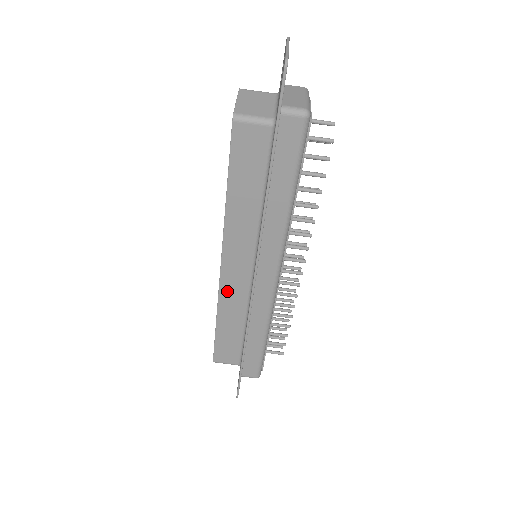
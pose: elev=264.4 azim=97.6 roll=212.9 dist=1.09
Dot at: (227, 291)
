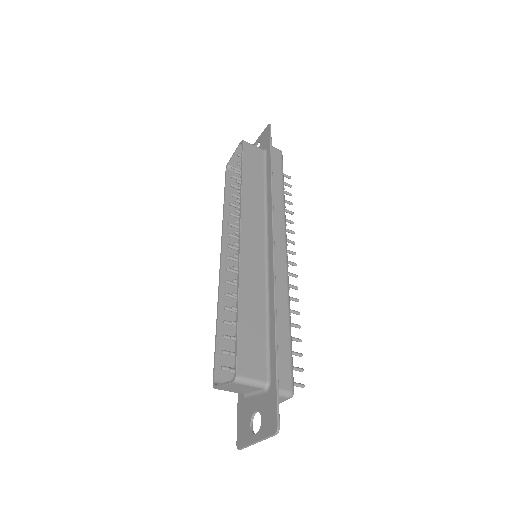
Dot at: (228, 239)
